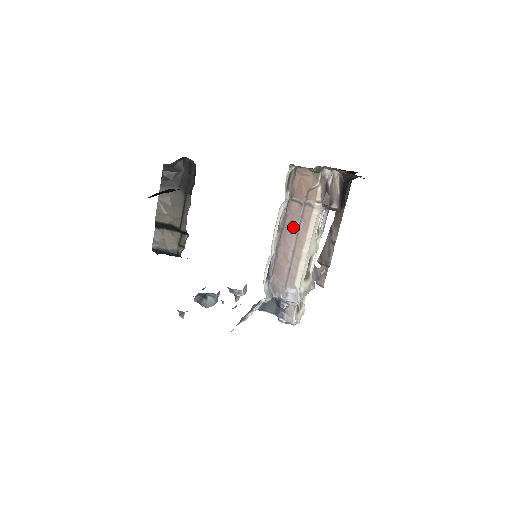
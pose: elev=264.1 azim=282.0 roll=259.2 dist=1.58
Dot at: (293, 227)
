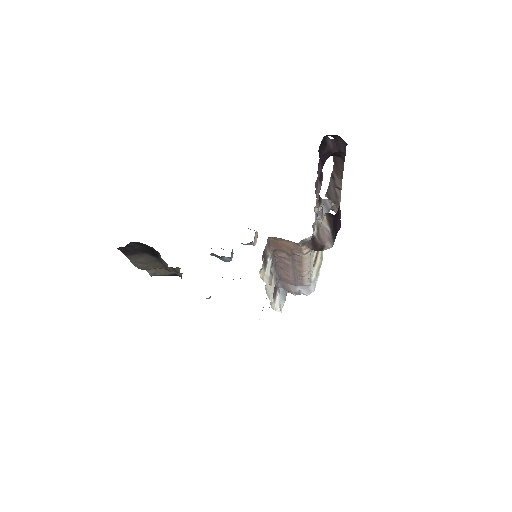
Dot at: (286, 265)
